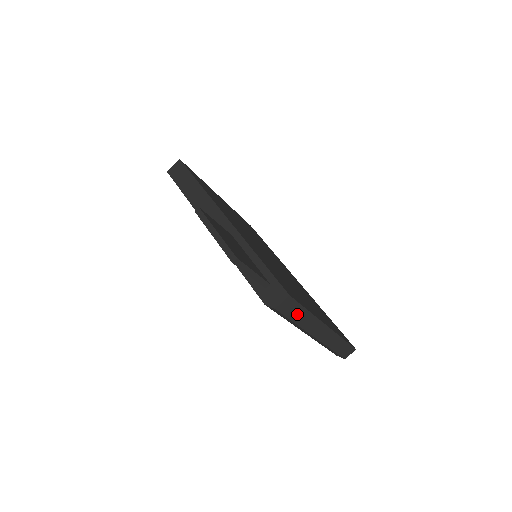
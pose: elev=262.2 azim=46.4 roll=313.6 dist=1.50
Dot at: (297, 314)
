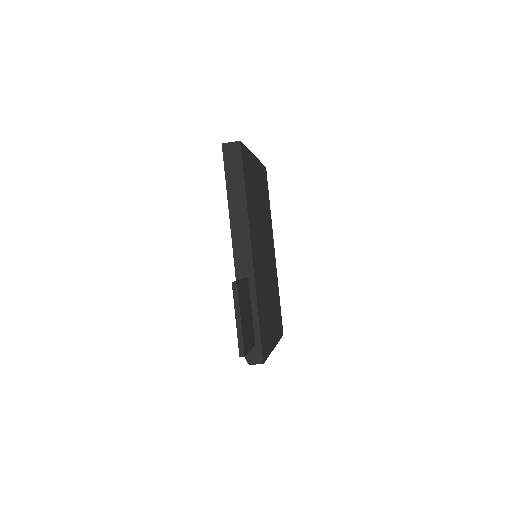
Dot at: occluded
